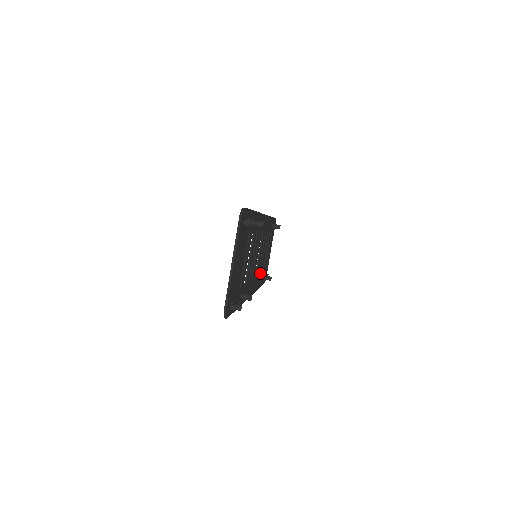
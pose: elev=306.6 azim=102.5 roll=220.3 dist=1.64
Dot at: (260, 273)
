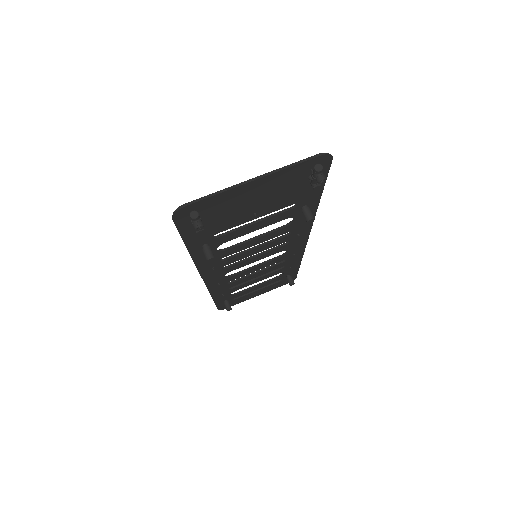
Dot at: (231, 288)
